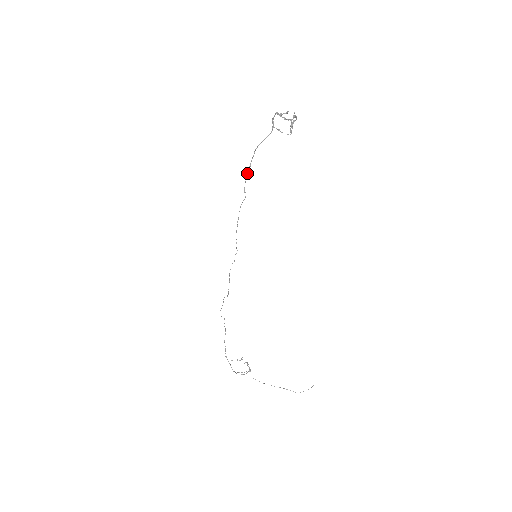
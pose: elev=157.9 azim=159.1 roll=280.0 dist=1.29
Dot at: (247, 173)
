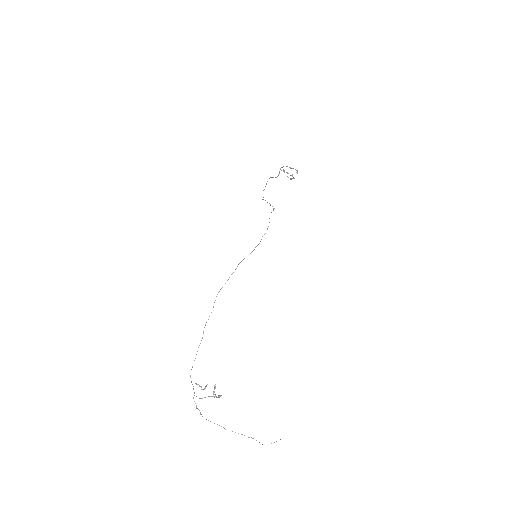
Dot at: occluded
